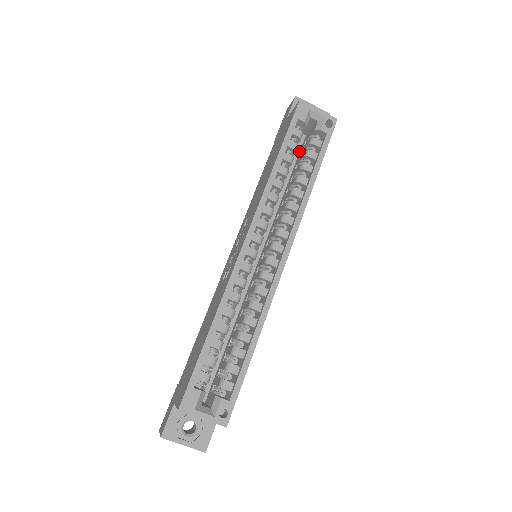
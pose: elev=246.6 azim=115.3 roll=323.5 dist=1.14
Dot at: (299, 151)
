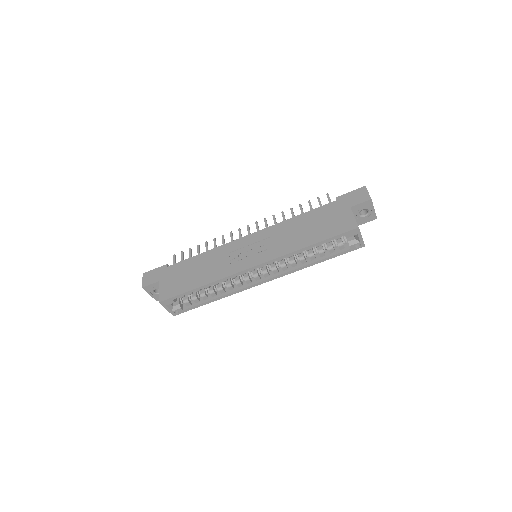
Dot at: occluded
